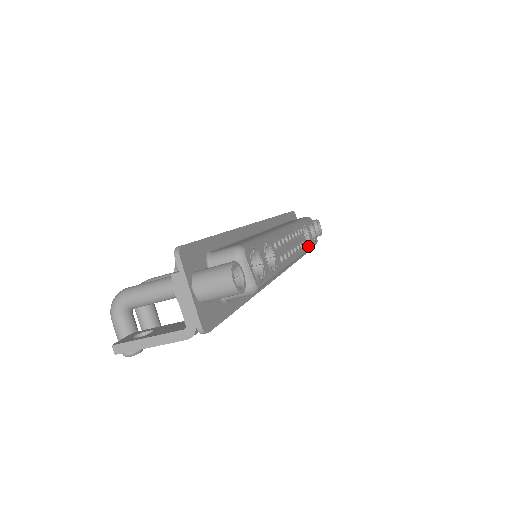
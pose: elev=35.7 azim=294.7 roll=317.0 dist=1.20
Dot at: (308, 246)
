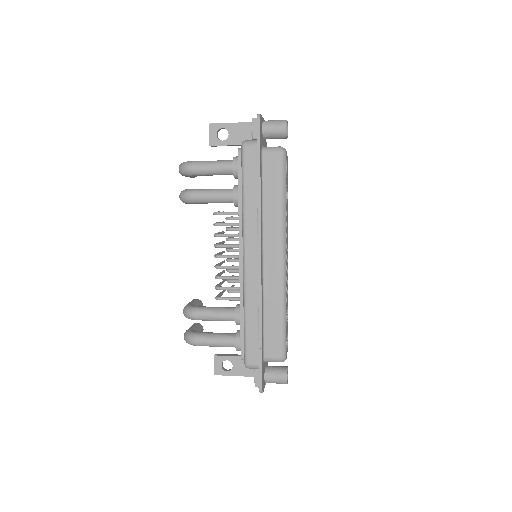
Dot at: (287, 203)
